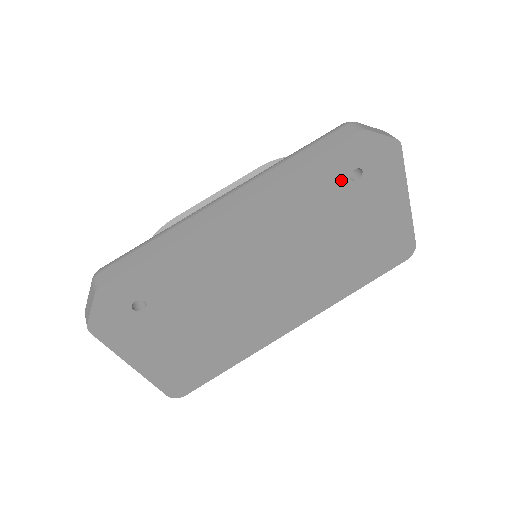
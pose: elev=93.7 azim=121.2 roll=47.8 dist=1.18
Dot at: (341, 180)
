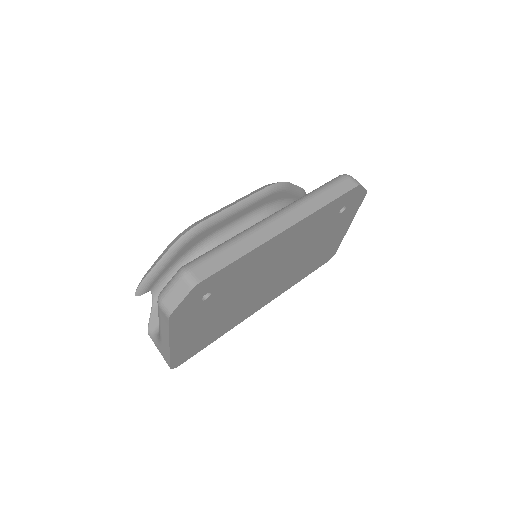
Dot at: (336, 213)
